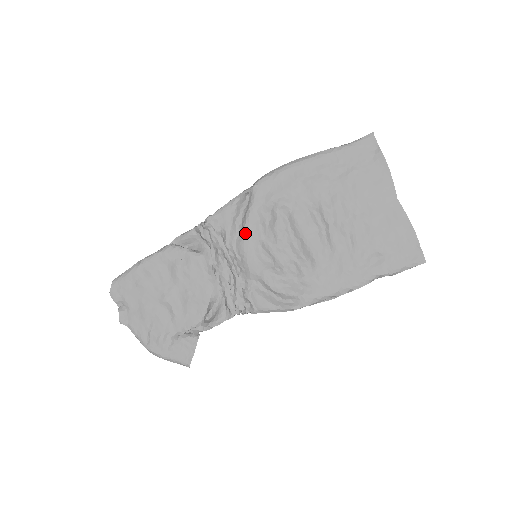
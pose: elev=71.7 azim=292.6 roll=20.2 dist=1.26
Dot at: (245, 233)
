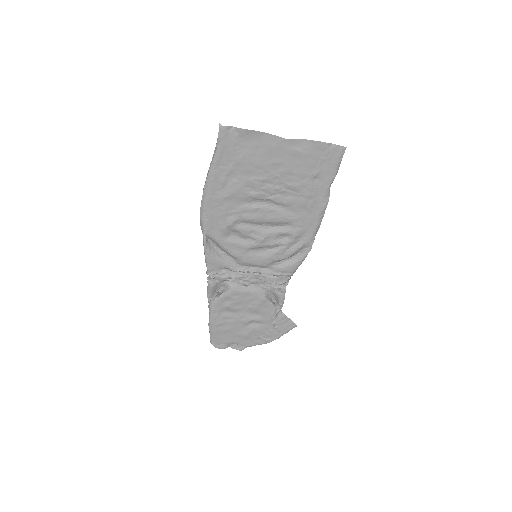
Dot at: (235, 256)
